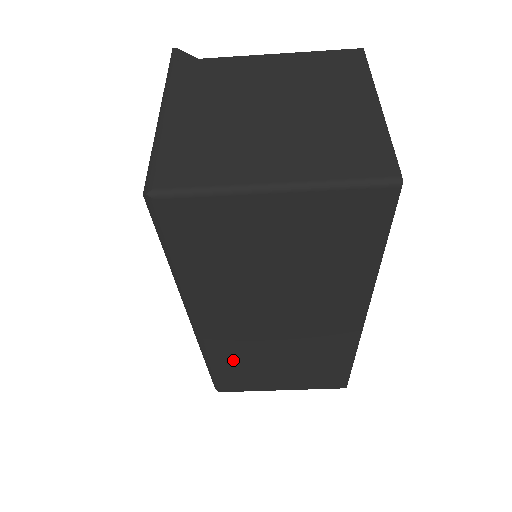
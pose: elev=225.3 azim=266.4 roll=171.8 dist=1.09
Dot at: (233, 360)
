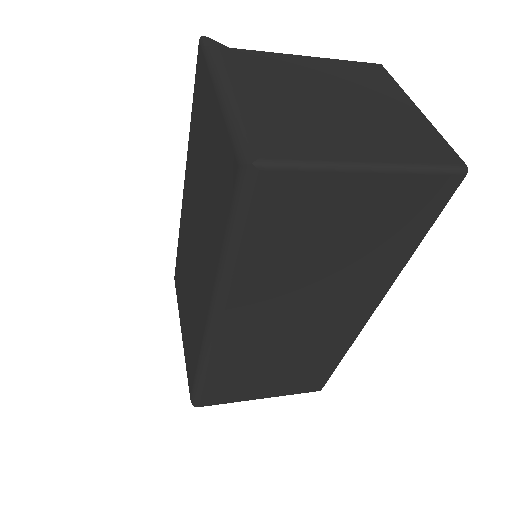
Dot at: (232, 365)
